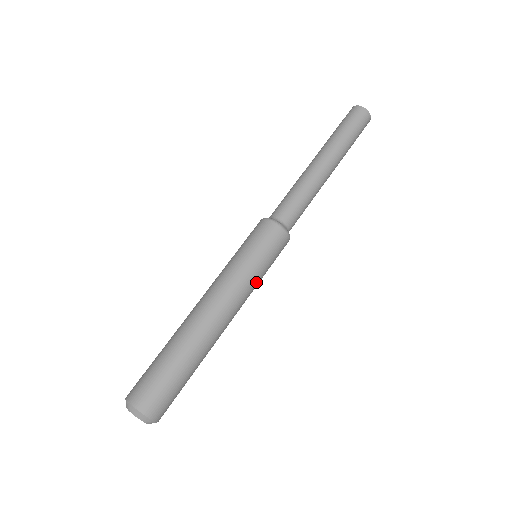
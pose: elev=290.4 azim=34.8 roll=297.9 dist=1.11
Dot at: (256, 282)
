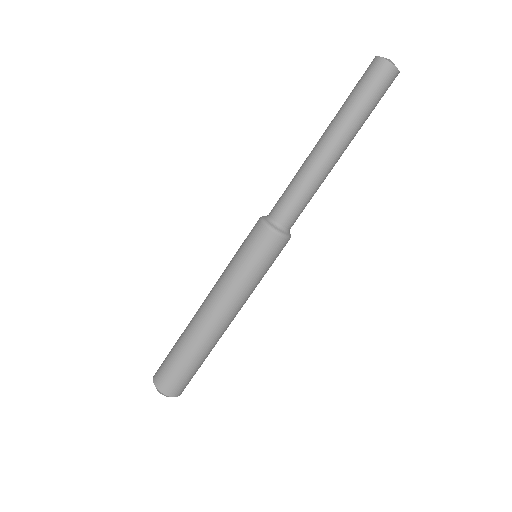
Dot at: (251, 285)
